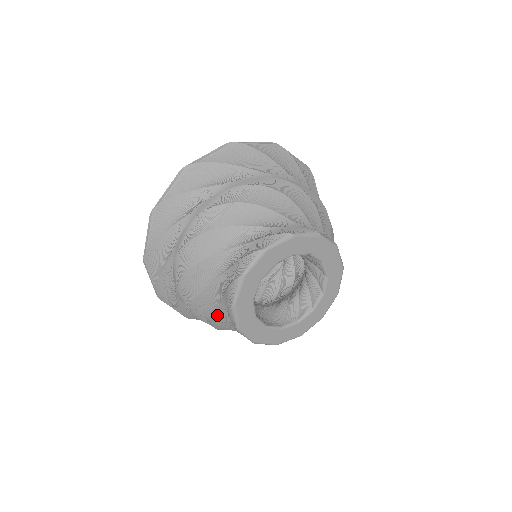
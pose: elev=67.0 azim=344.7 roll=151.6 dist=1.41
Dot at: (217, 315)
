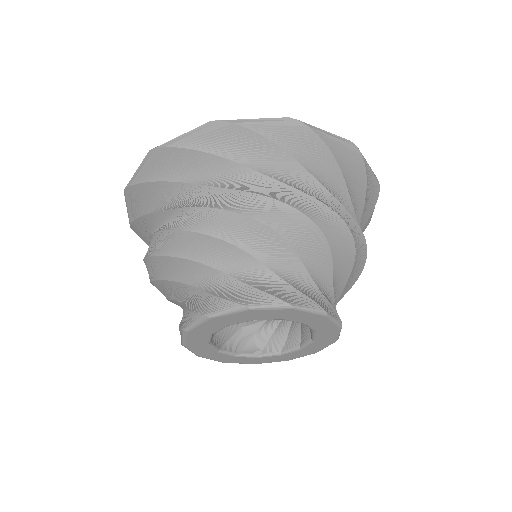
Dot at: occluded
